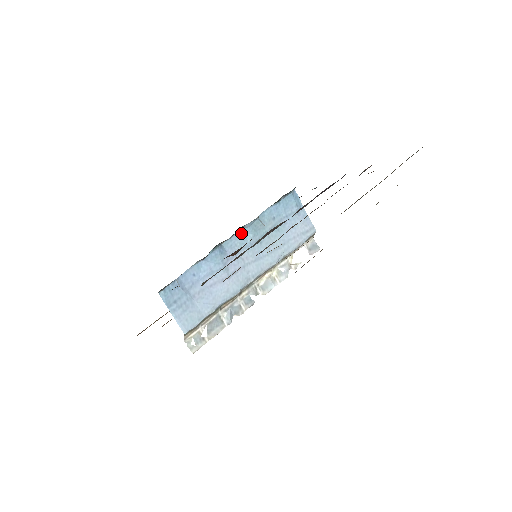
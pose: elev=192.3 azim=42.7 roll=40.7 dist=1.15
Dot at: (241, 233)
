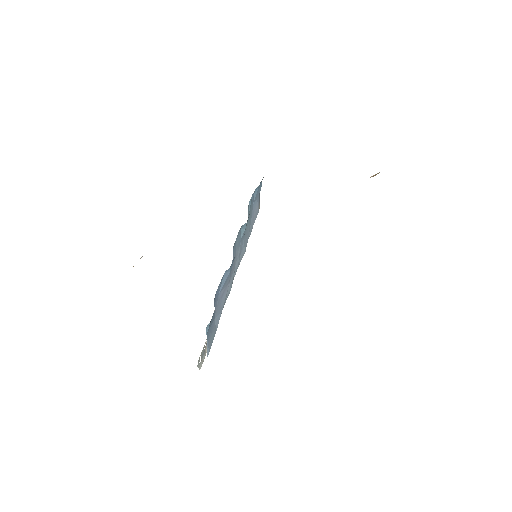
Dot at: (240, 229)
